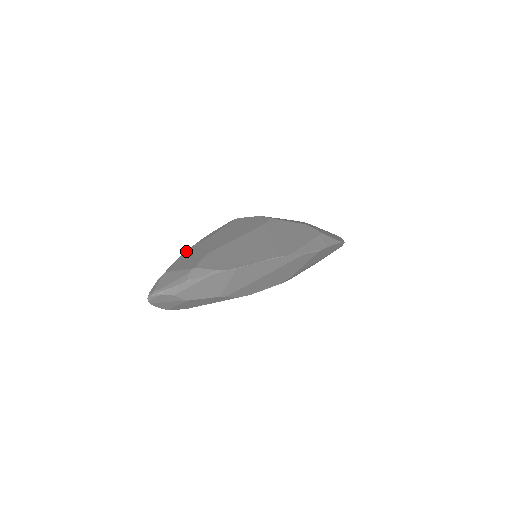
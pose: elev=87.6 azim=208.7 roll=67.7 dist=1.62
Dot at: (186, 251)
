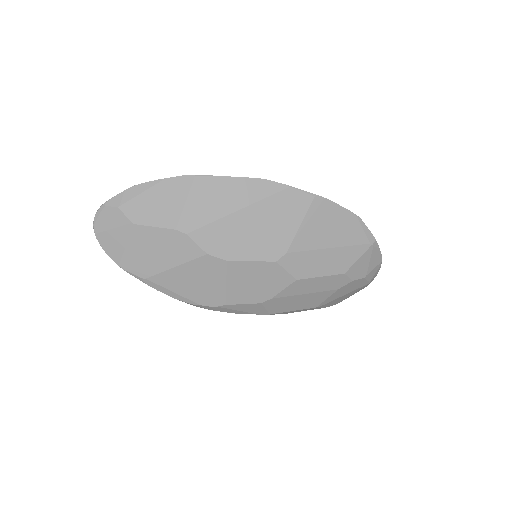
Dot at: occluded
